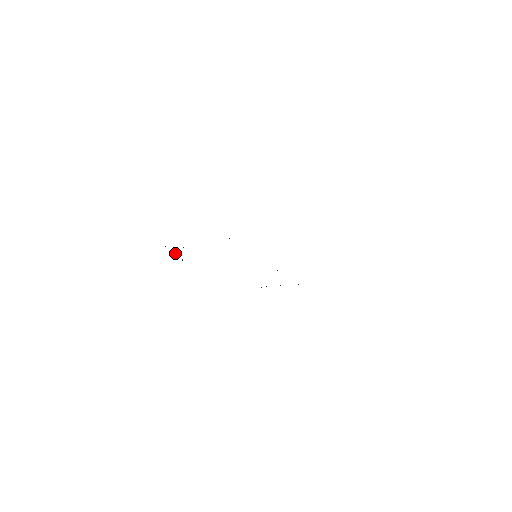
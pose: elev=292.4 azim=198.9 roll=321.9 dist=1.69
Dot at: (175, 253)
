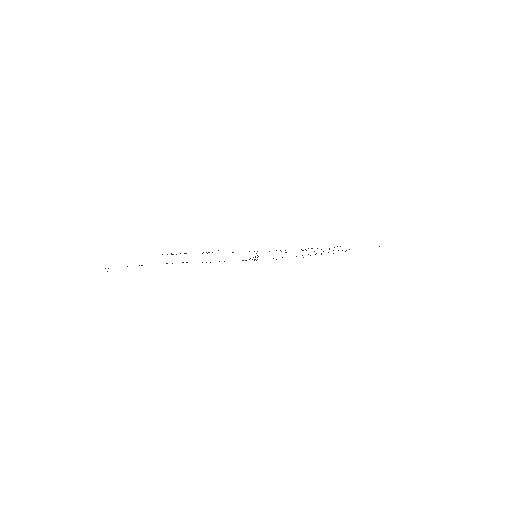
Dot at: occluded
